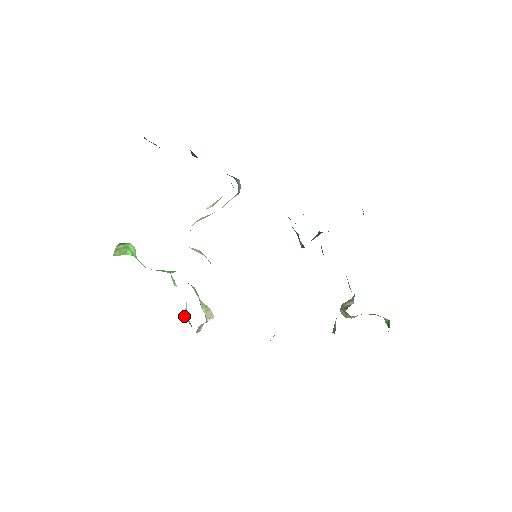
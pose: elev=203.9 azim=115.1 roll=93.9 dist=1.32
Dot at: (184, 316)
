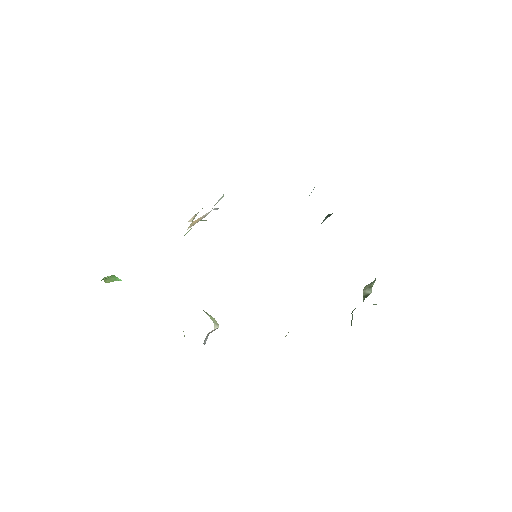
Dot at: occluded
